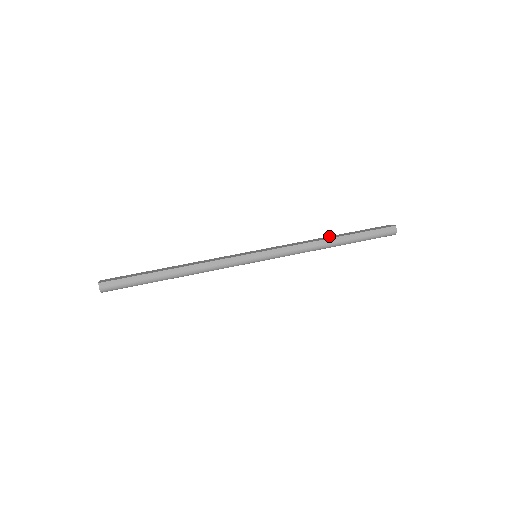
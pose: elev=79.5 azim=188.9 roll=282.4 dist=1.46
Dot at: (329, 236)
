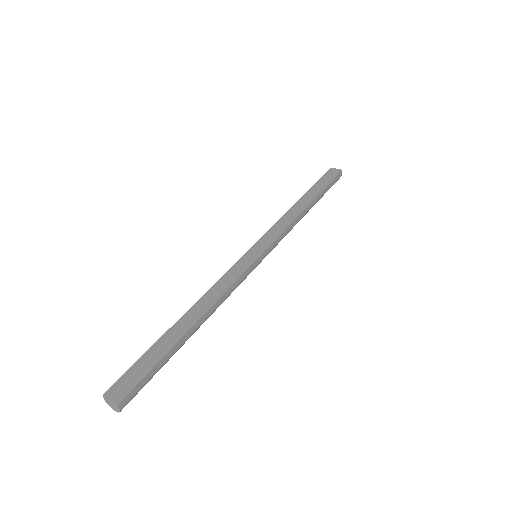
Dot at: (299, 200)
